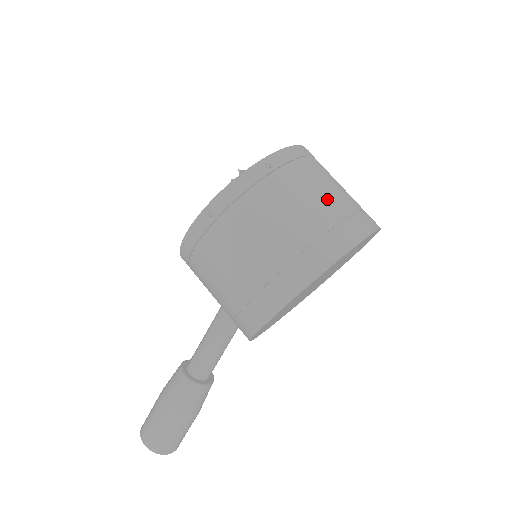
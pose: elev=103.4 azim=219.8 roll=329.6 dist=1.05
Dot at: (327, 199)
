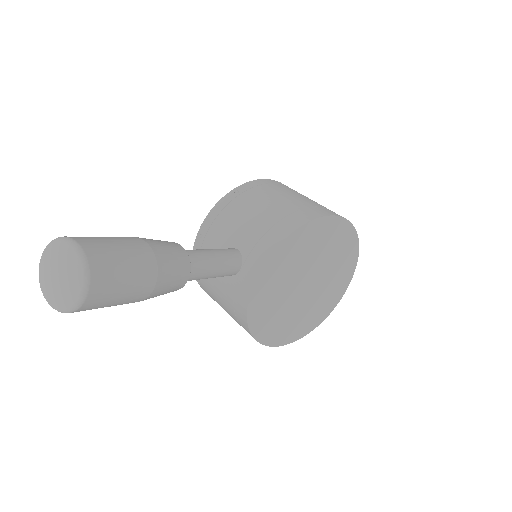
Dot at: occluded
